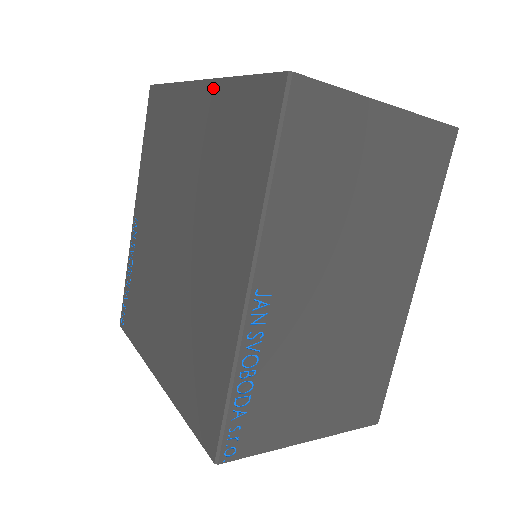
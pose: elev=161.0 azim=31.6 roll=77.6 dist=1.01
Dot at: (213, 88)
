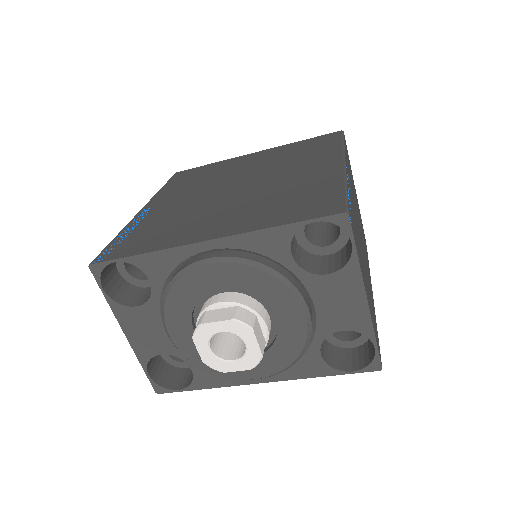
Dot at: (272, 149)
